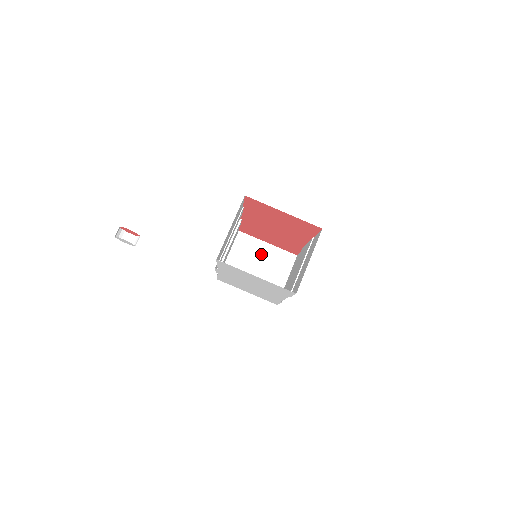
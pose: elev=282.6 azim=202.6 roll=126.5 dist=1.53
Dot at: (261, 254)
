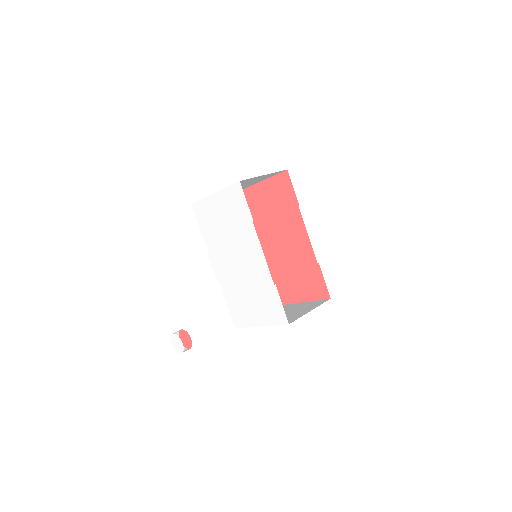
Dot at: (291, 308)
